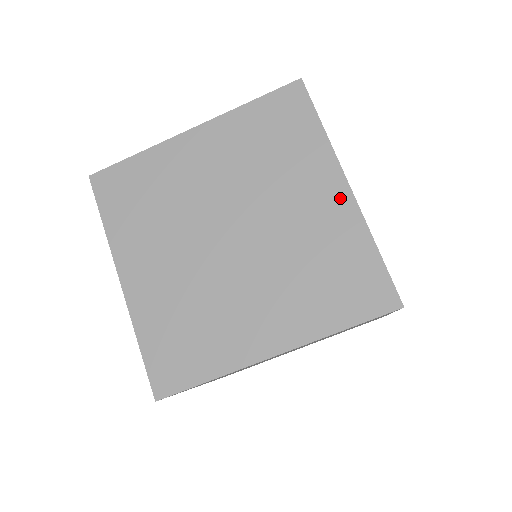
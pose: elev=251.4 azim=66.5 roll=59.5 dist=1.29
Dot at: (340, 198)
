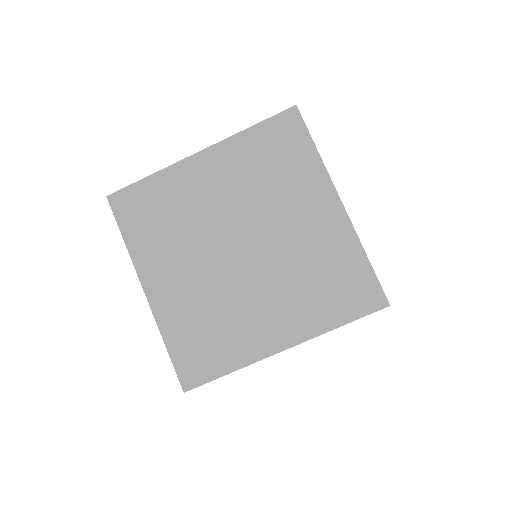
Dot at: (334, 214)
